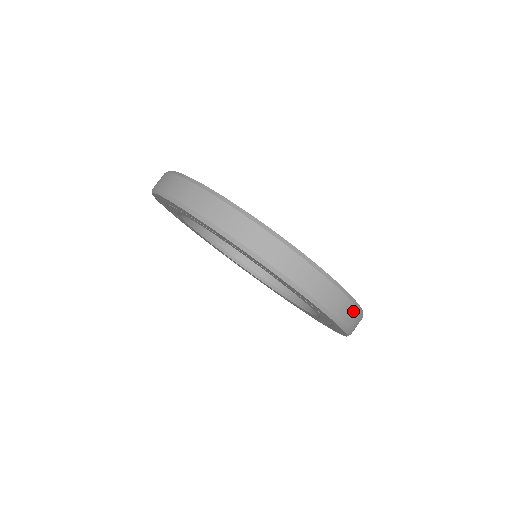
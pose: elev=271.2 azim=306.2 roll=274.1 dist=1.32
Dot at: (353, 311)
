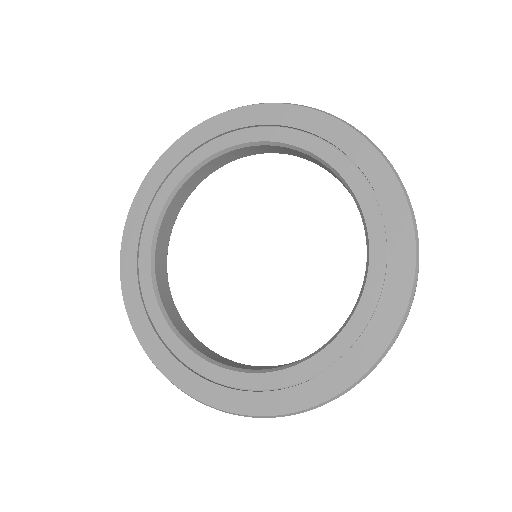
Dot at: occluded
